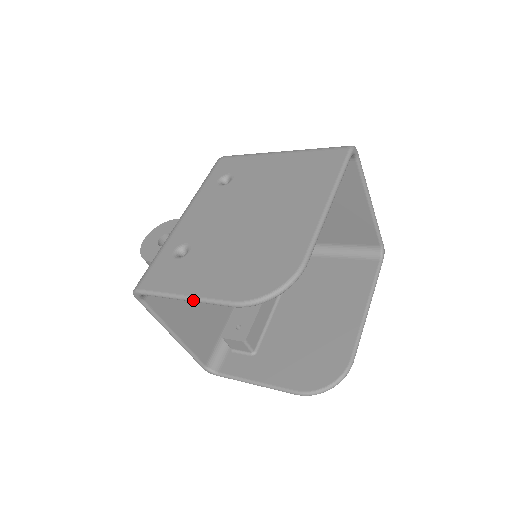
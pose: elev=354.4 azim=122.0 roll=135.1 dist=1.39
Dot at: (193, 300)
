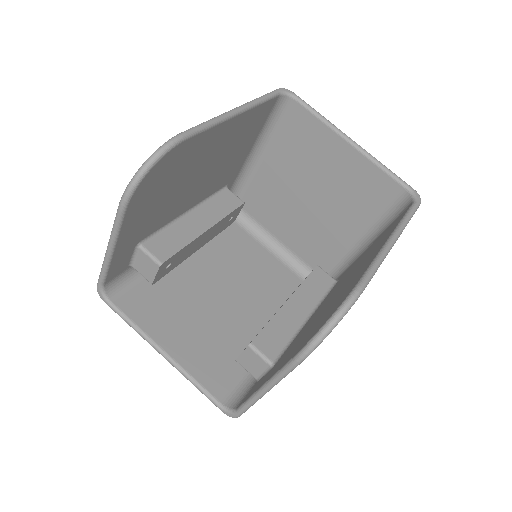
Dot at: (109, 241)
